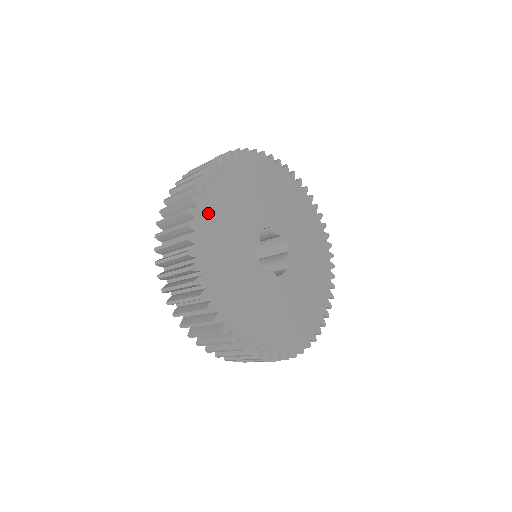
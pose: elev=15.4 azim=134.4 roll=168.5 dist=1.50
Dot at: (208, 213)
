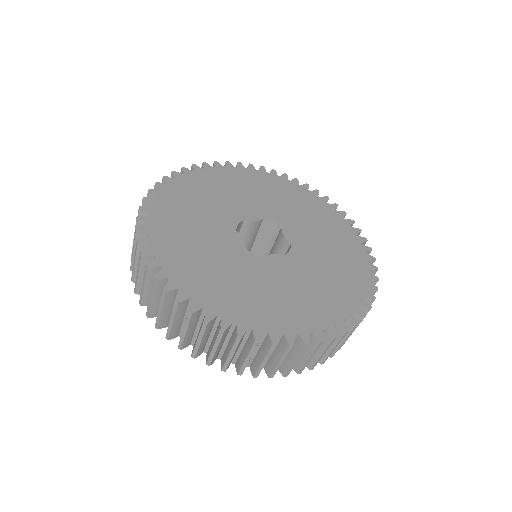
Dot at: (229, 174)
